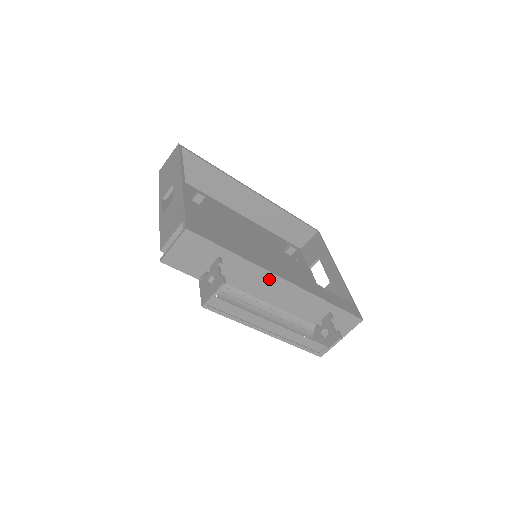
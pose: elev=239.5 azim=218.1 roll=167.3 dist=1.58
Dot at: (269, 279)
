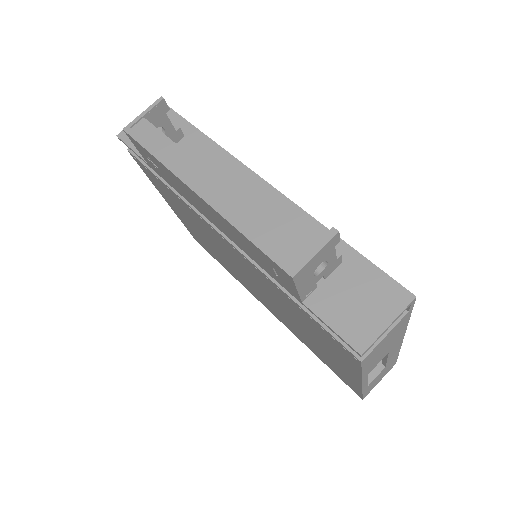
Dot at: (239, 175)
